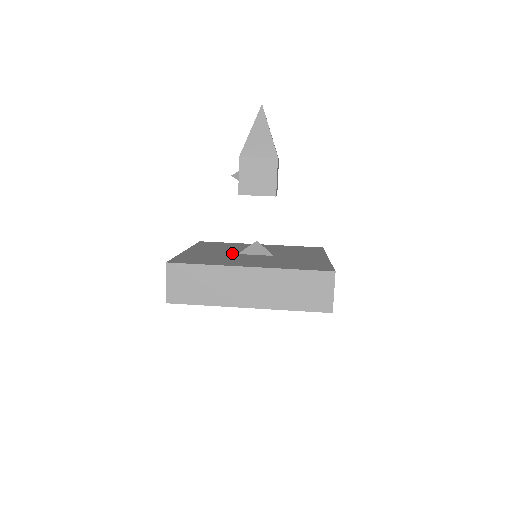
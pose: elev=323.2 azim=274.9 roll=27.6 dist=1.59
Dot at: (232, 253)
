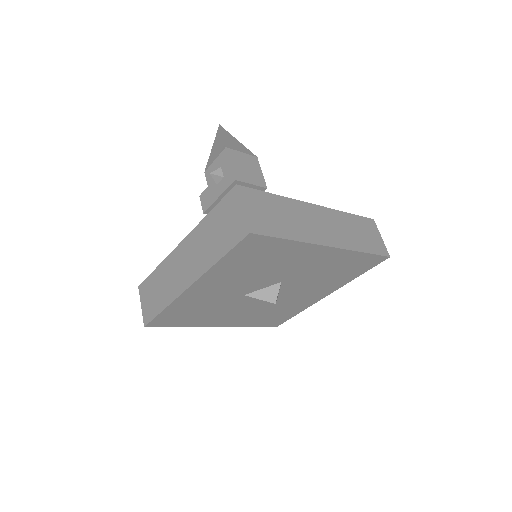
Dot at: occluded
